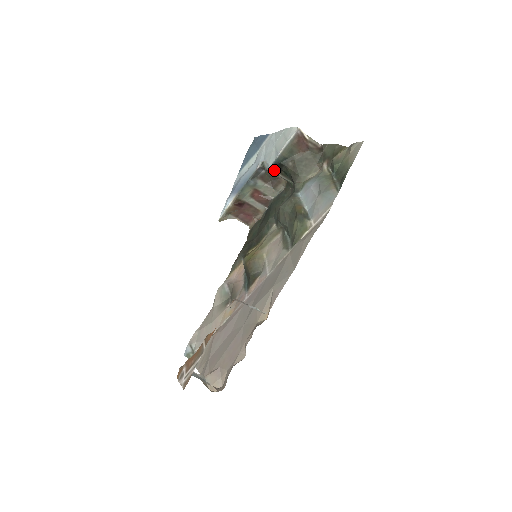
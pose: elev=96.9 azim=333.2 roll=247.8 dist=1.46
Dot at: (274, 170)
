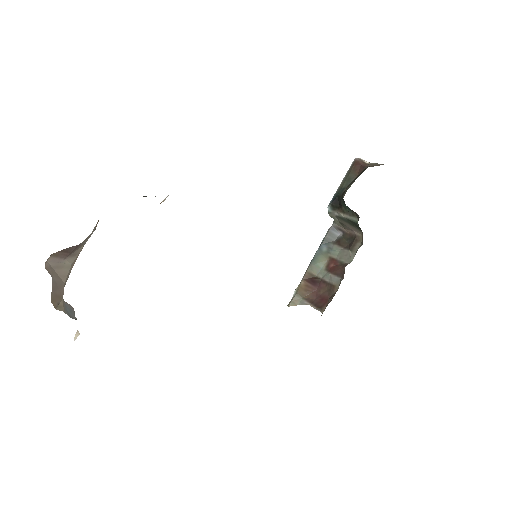
Dot at: (335, 210)
